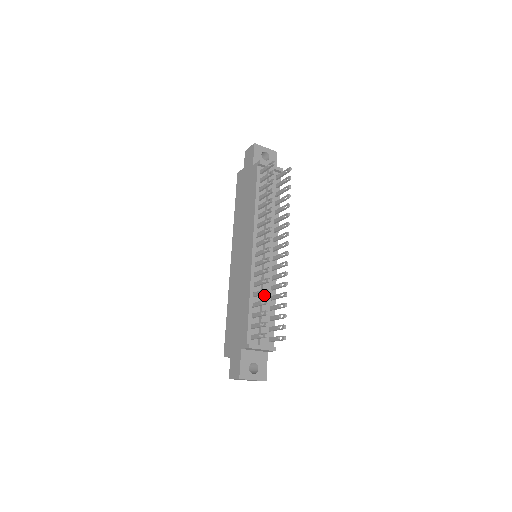
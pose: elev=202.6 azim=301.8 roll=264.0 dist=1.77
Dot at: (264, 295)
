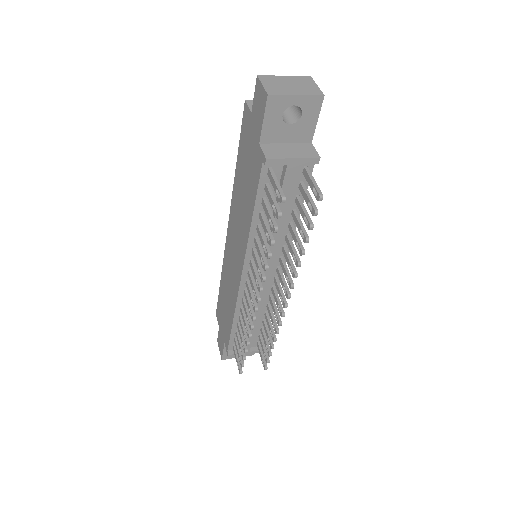
Dot at: occluded
